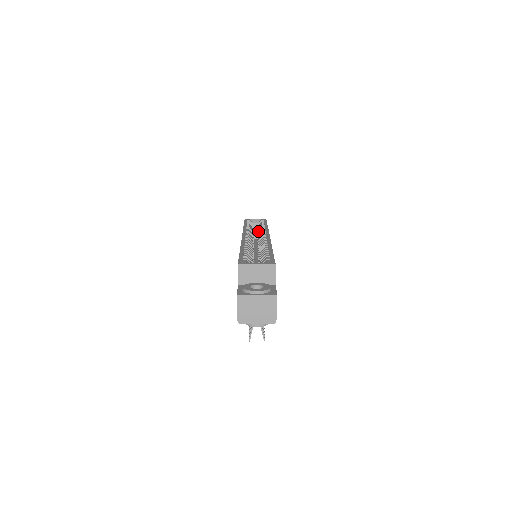
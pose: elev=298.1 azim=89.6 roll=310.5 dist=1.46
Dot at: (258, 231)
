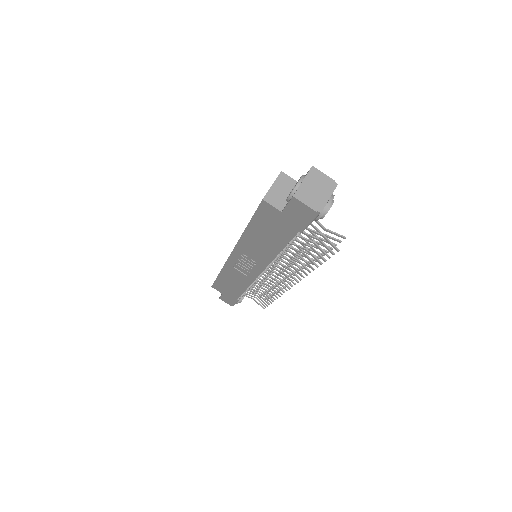
Dot at: occluded
